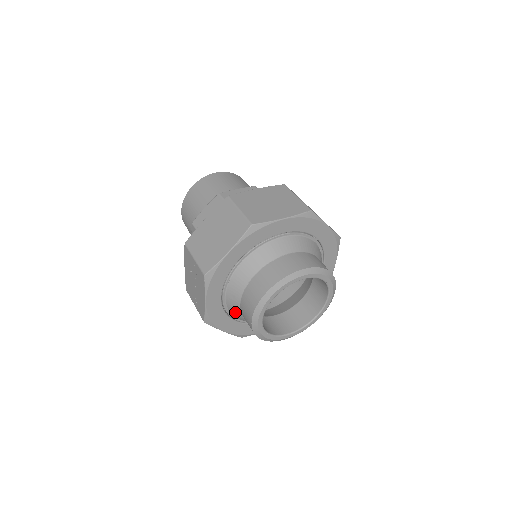
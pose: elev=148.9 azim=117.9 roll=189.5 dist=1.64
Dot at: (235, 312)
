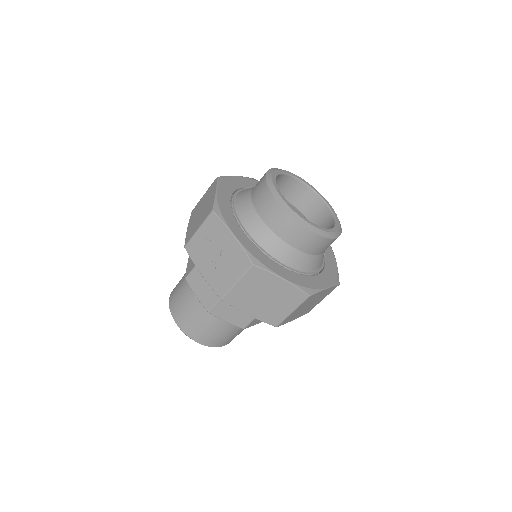
Dot at: (269, 242)
